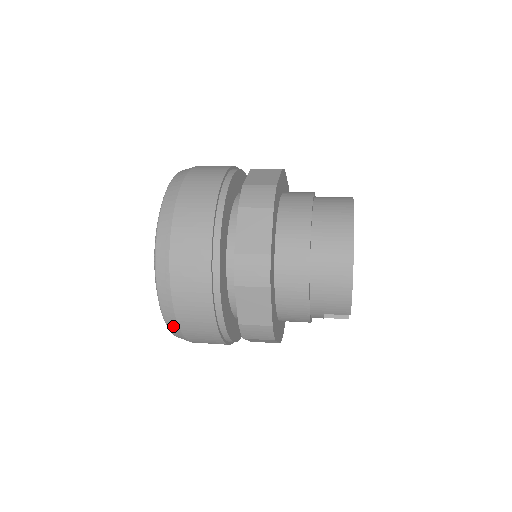
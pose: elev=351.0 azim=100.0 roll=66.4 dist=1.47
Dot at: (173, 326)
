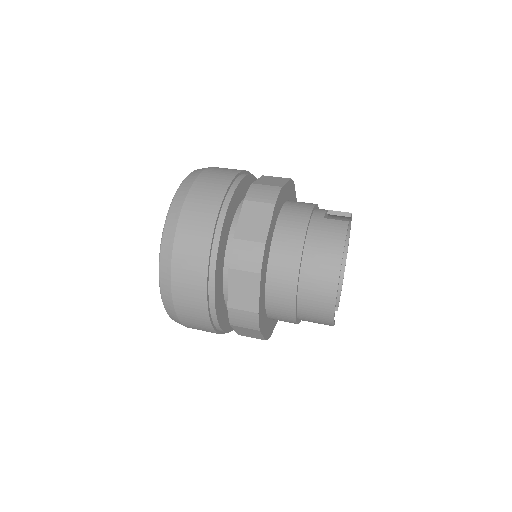
Dot at: occluded
